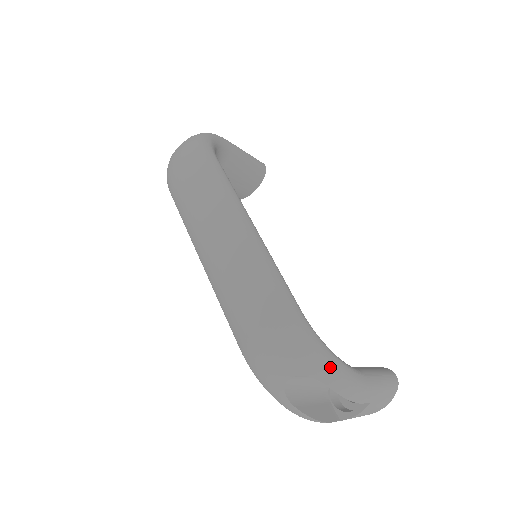
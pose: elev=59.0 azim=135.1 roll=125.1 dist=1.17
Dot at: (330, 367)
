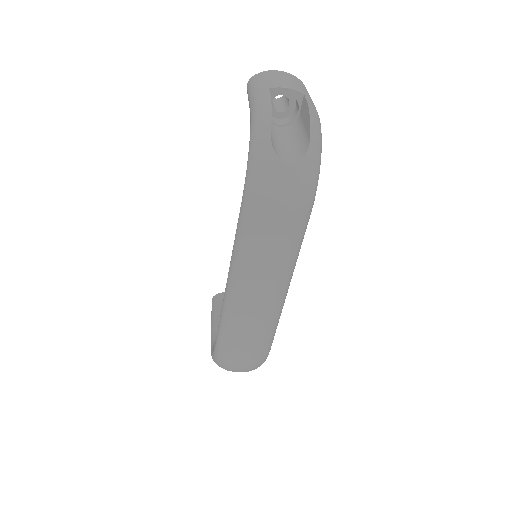
Dot at: occluded
